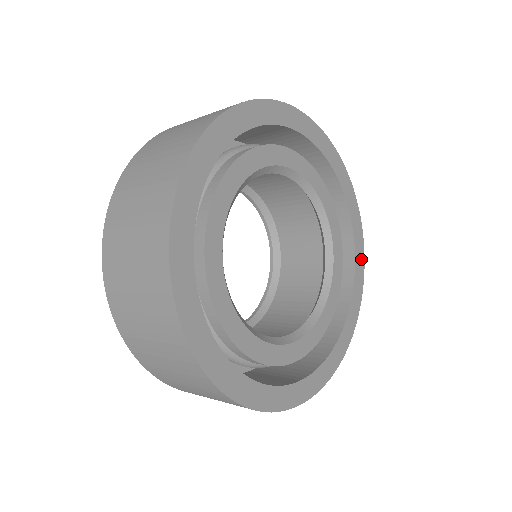
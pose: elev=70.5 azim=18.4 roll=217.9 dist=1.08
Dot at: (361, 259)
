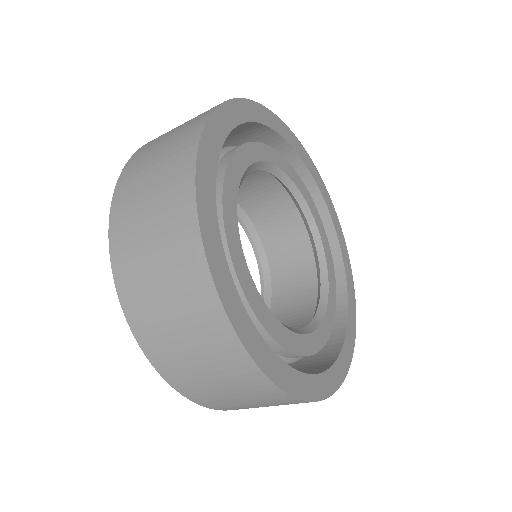
Dot at: (351, 287)
